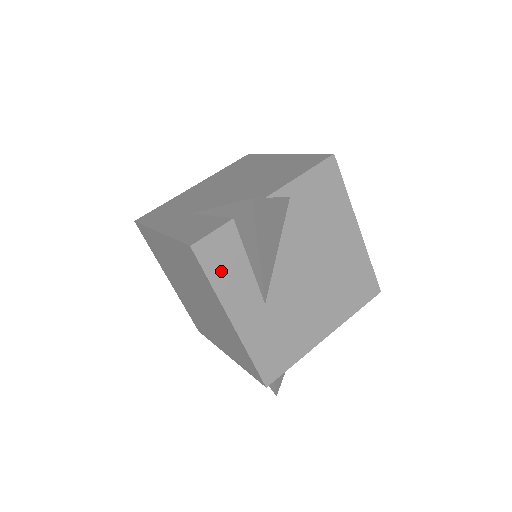
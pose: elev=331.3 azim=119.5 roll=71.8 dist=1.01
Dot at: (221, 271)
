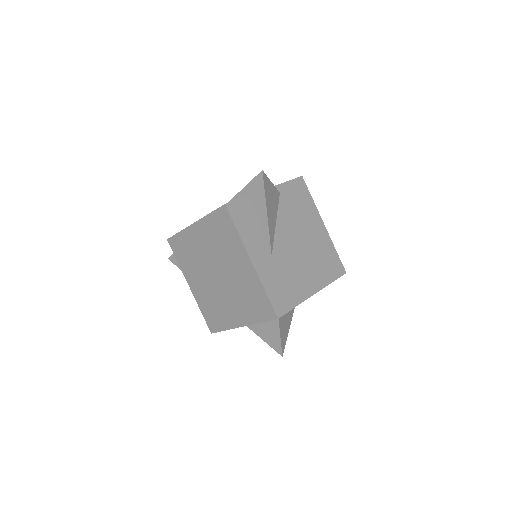
Dot at: (243, 225)
